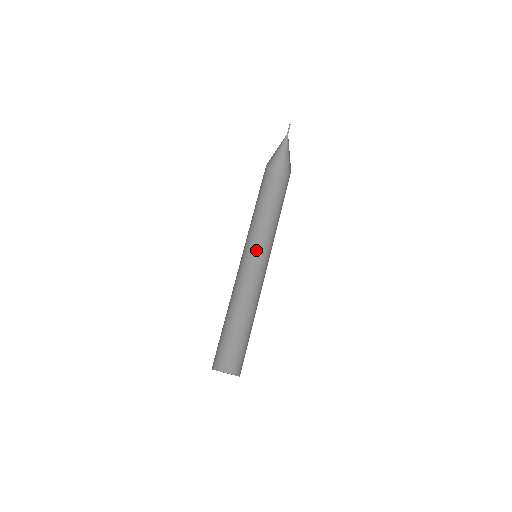
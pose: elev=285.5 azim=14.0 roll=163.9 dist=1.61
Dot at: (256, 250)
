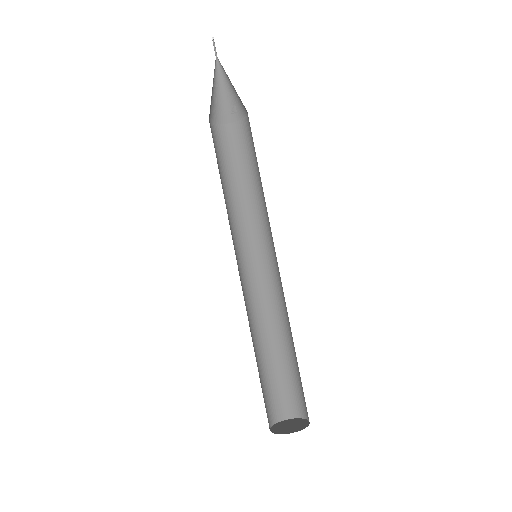
Dot at: (246, 245)
